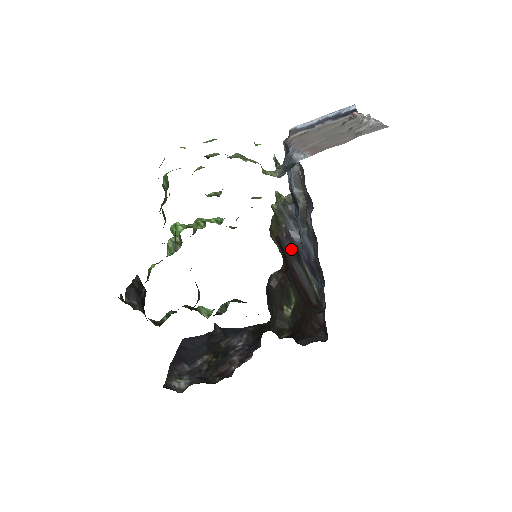
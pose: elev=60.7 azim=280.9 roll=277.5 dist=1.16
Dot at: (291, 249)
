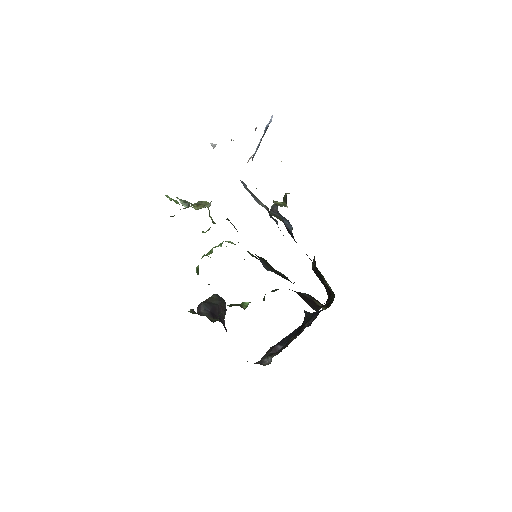
Dot at: (293, 238)
